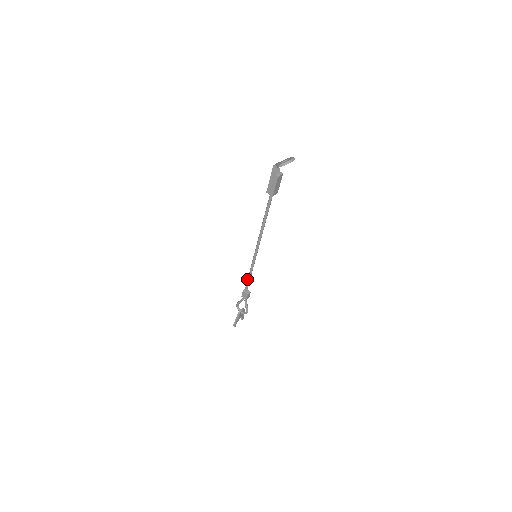
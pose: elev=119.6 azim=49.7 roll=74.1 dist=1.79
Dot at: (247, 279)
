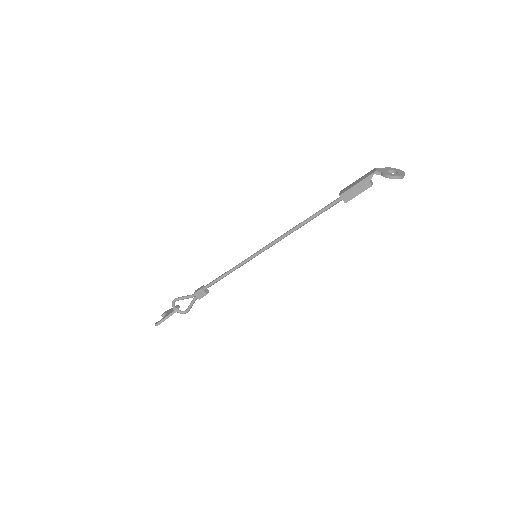
Dot at: (219, 277)
